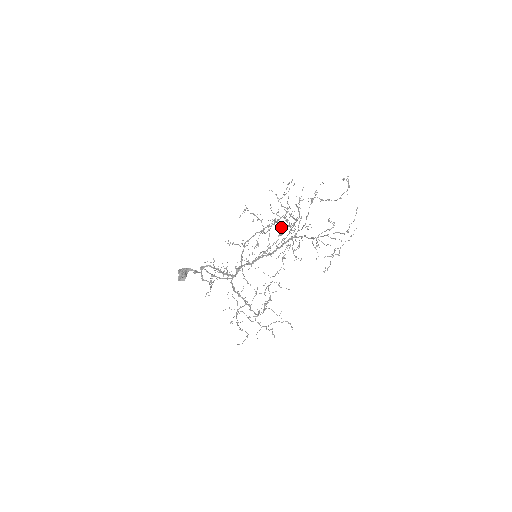
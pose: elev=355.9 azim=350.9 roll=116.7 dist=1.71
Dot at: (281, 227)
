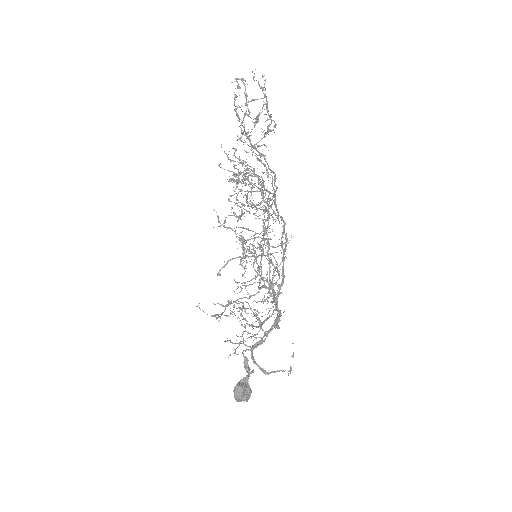
Dot at: occluded
